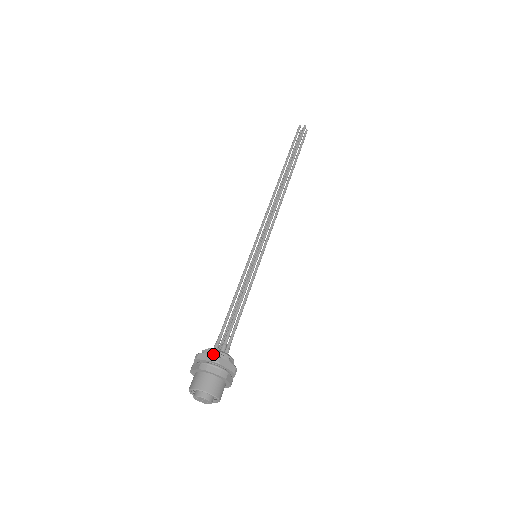
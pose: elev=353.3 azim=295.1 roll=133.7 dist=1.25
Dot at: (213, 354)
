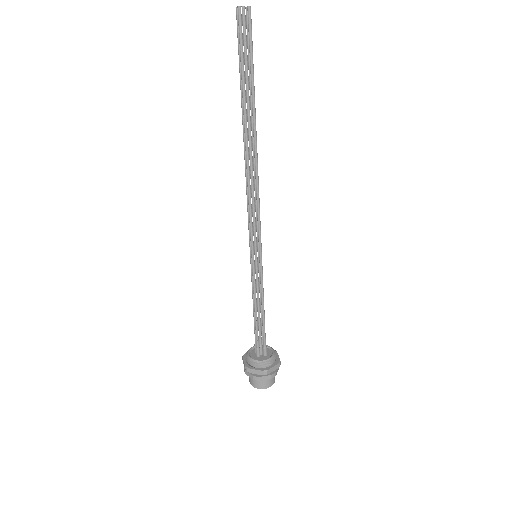
Dot at: (248, 360)
